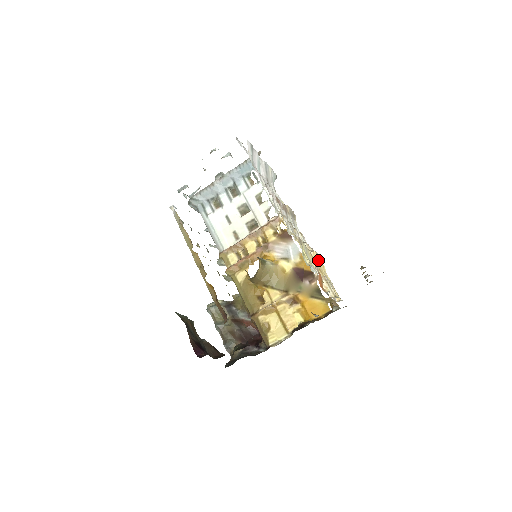
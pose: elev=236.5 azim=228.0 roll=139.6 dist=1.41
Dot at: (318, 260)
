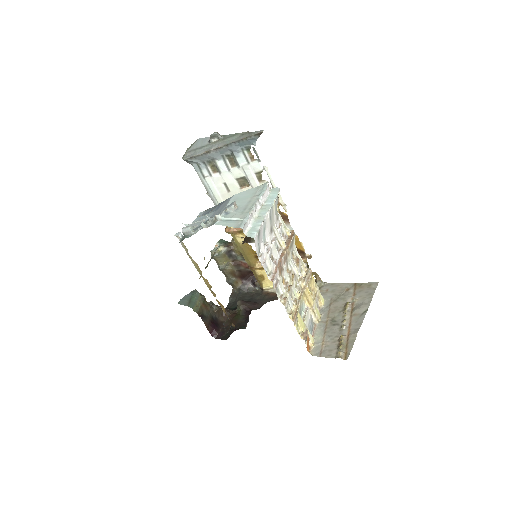
Dot at: (309, 292)
